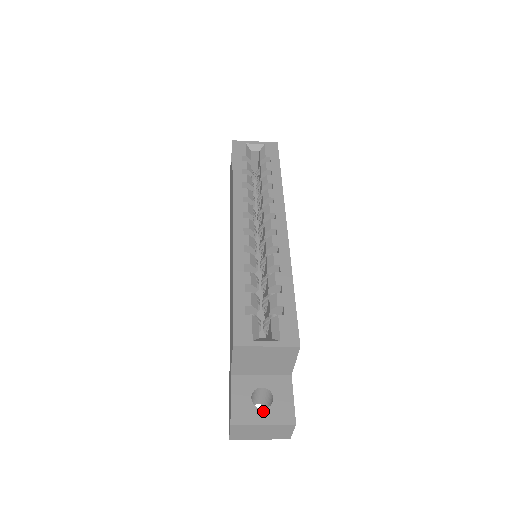
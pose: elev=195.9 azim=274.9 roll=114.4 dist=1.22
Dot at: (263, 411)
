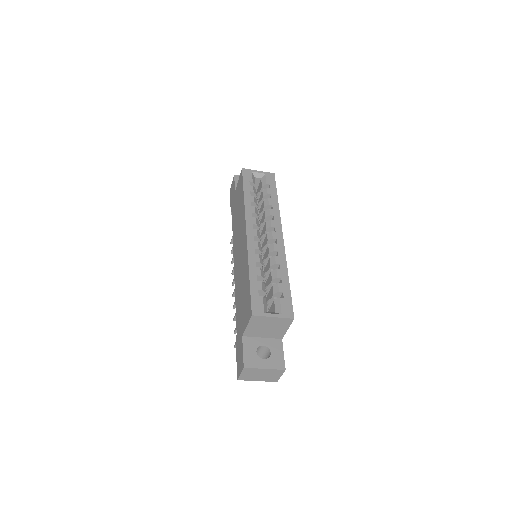
Dot at: (264, 360)
